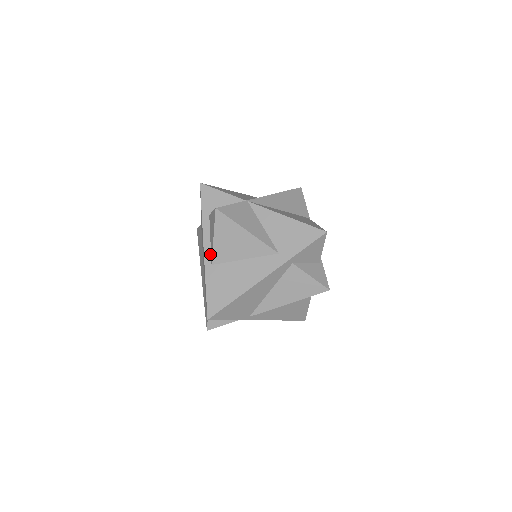
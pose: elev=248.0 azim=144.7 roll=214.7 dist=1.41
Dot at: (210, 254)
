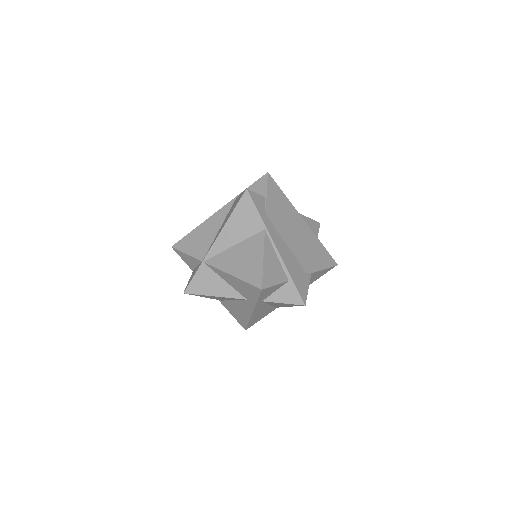
Dot at: occluded
